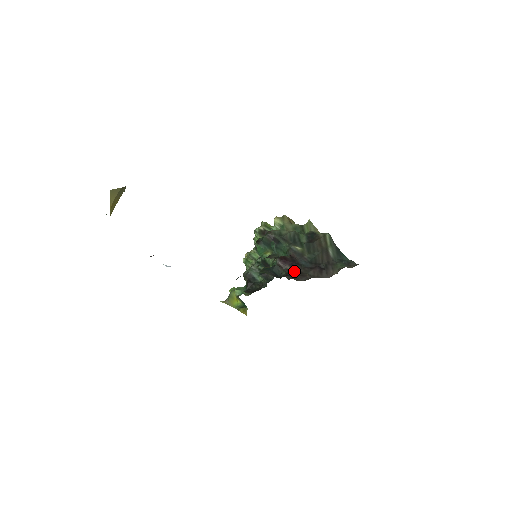
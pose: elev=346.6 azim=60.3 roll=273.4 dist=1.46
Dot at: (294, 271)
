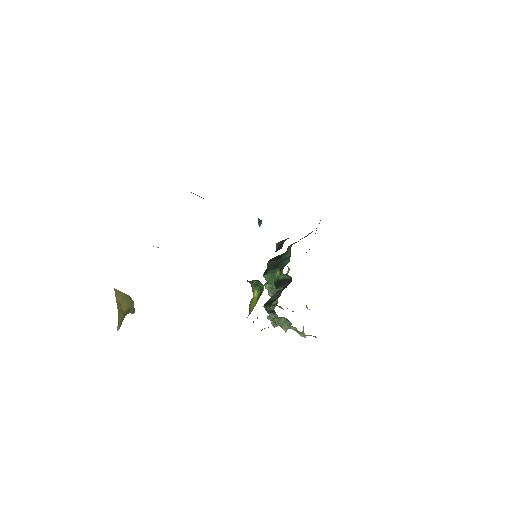
Dot at: occluded
